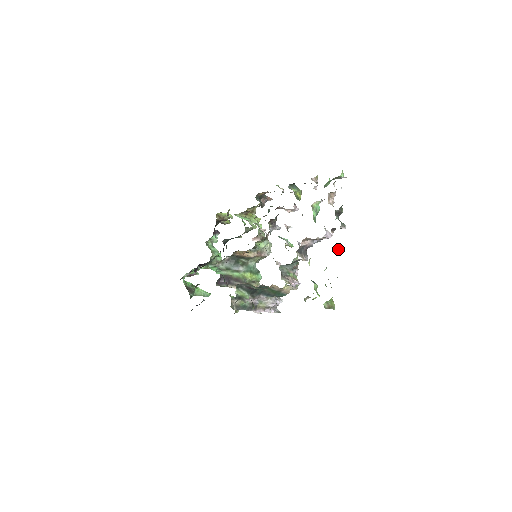
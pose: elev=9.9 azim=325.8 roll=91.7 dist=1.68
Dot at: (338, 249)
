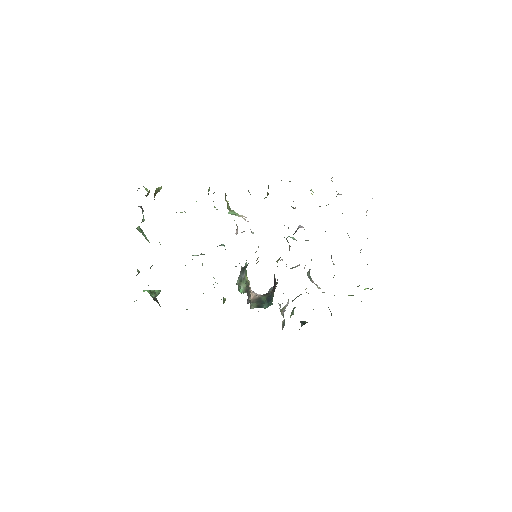
Dot at: occluded
